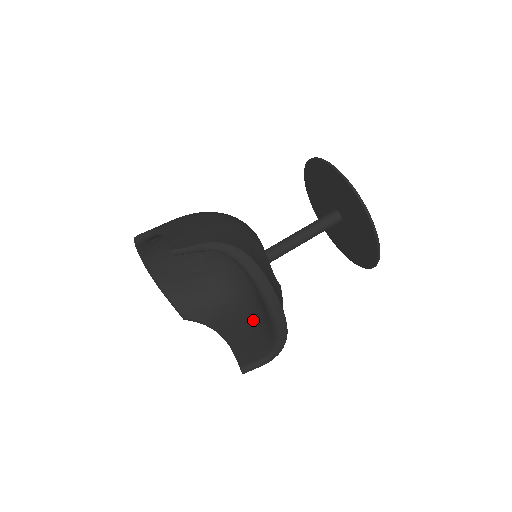
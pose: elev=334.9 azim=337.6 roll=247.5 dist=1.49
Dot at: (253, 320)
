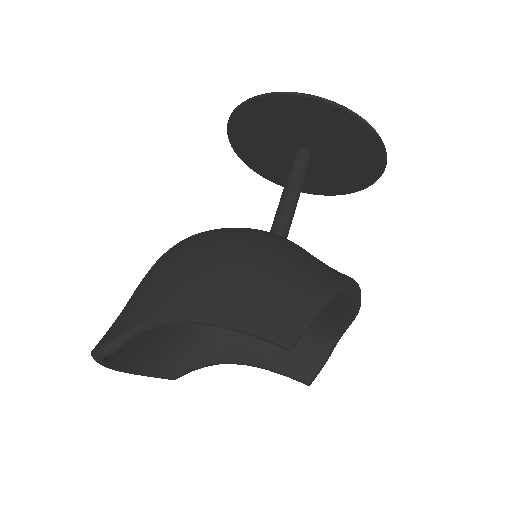
Dot at: occluded
